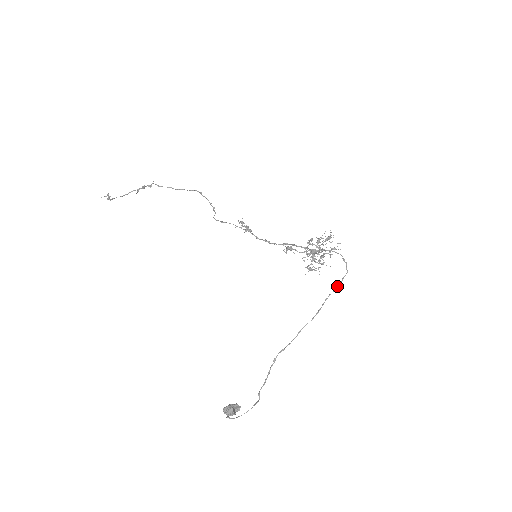
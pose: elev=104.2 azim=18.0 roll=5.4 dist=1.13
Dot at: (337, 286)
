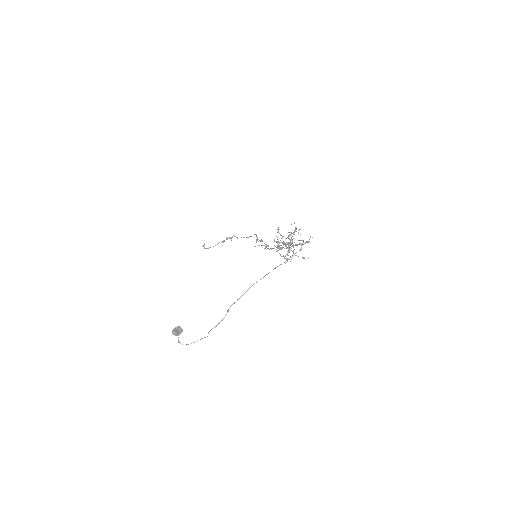
Dot at: (288, 259)
